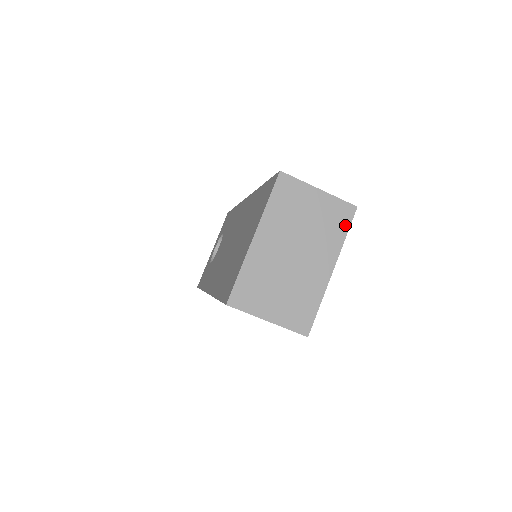
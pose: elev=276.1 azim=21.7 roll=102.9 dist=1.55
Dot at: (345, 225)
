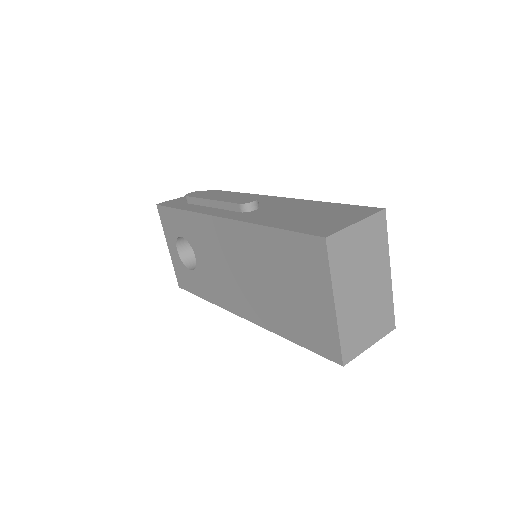
Dot at: (384, 231)
